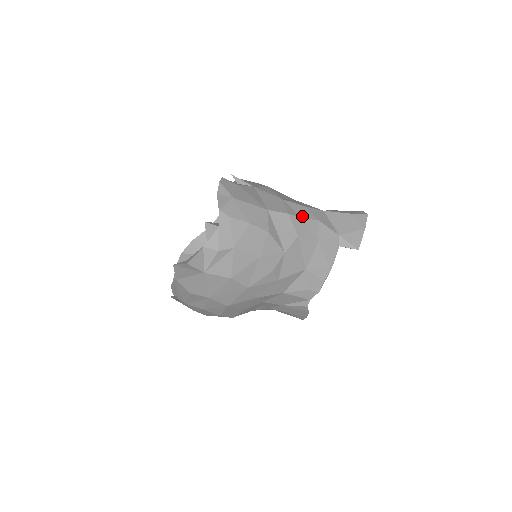
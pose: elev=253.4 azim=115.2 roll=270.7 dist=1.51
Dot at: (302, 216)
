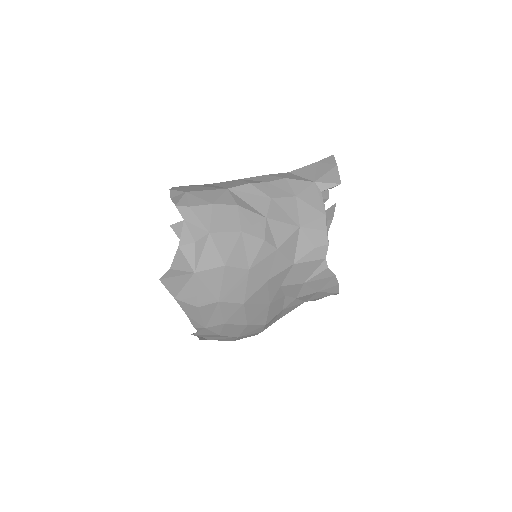
Dot at: (266, 181)
